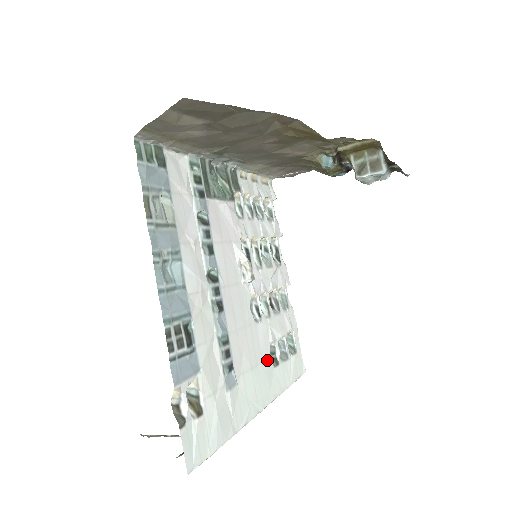
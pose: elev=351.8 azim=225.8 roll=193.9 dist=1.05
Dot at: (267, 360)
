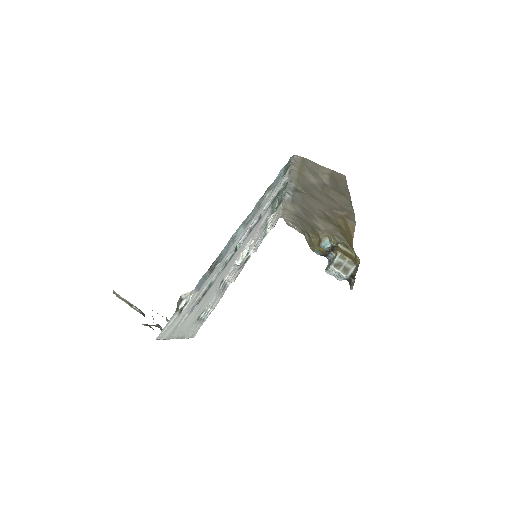
Dot at: (200, 314)
